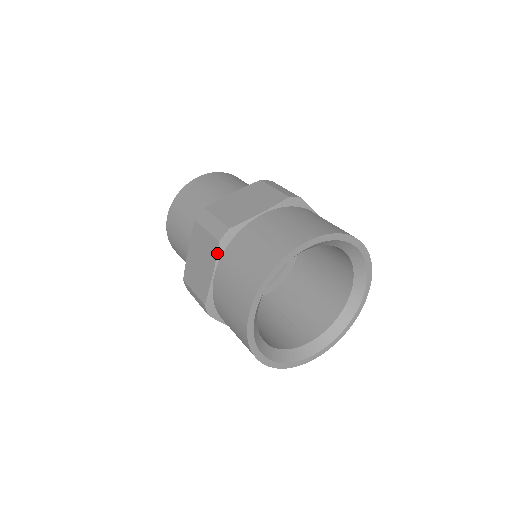
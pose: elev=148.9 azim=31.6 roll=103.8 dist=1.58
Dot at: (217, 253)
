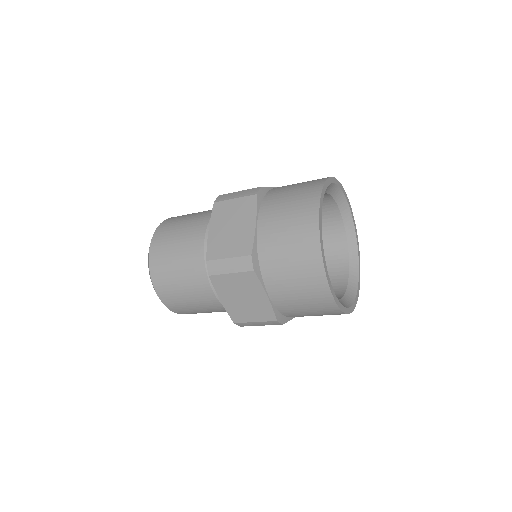
Dot at: (257, 204)
